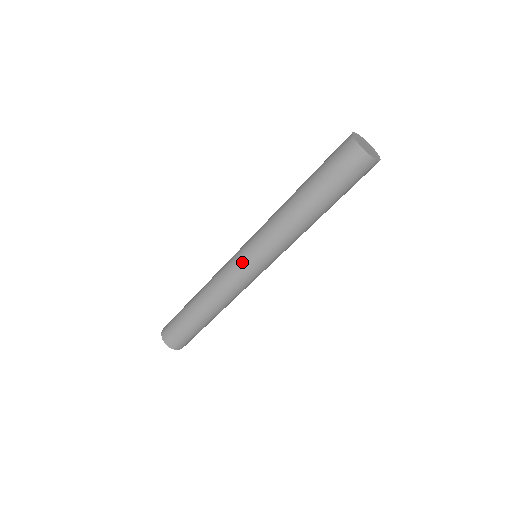
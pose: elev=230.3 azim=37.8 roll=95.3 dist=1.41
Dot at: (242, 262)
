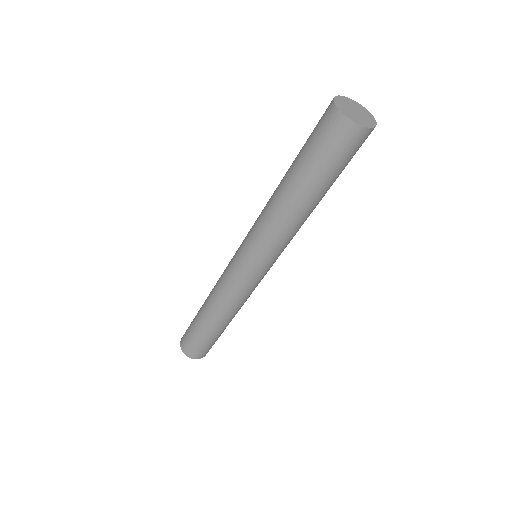
Dot at: (244, 271)
